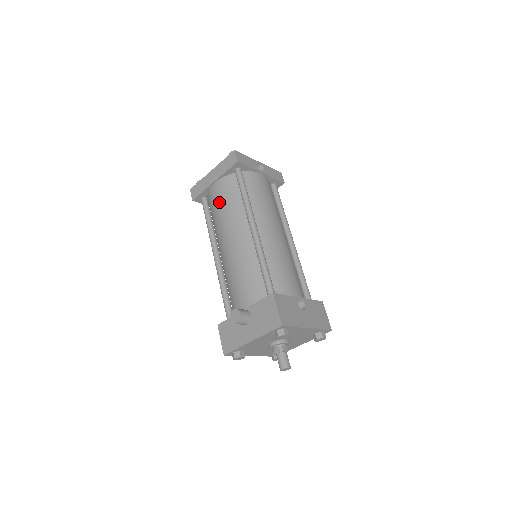
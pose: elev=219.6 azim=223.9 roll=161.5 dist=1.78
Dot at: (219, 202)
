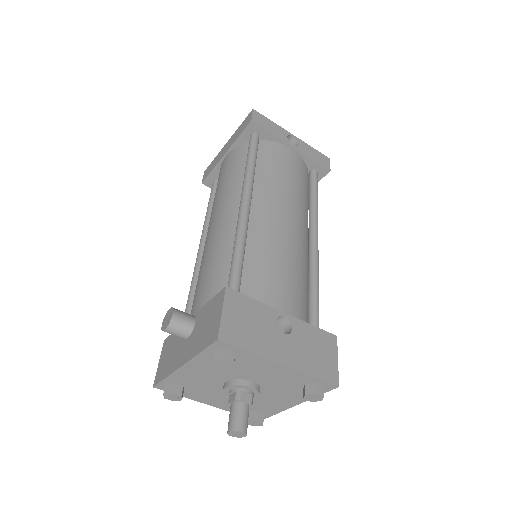
Dot at: (221, 177)
